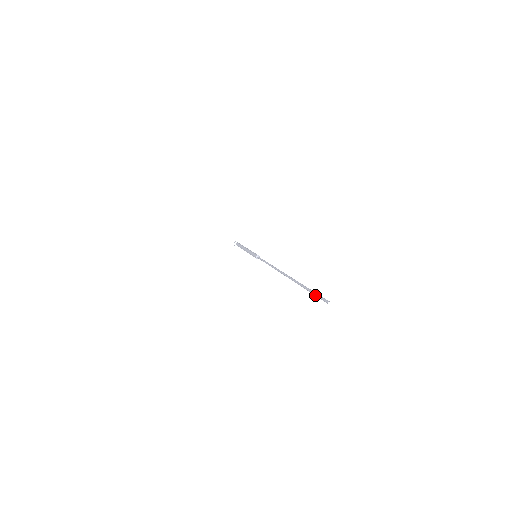
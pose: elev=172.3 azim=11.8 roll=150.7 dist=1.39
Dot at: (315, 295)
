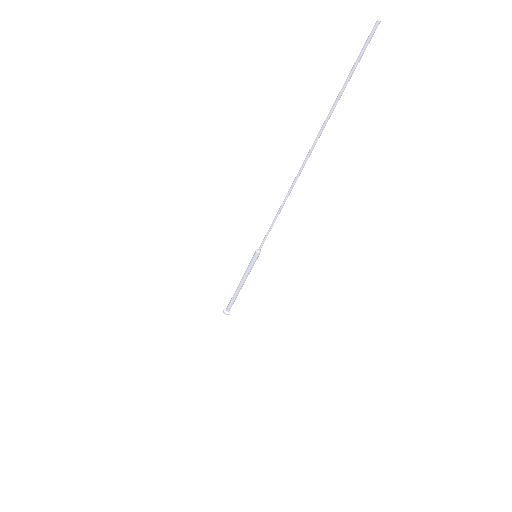
Dot at: (354, 64)
